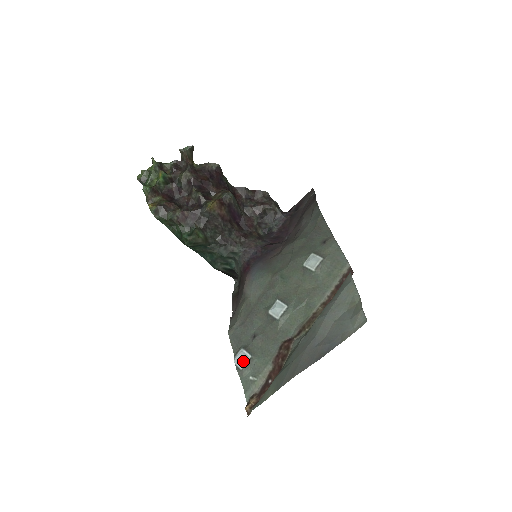
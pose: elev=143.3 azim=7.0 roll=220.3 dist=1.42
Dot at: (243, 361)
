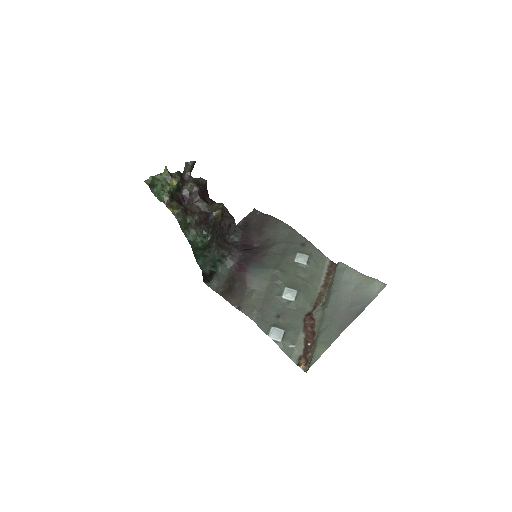
Dot at: (279, 335)
